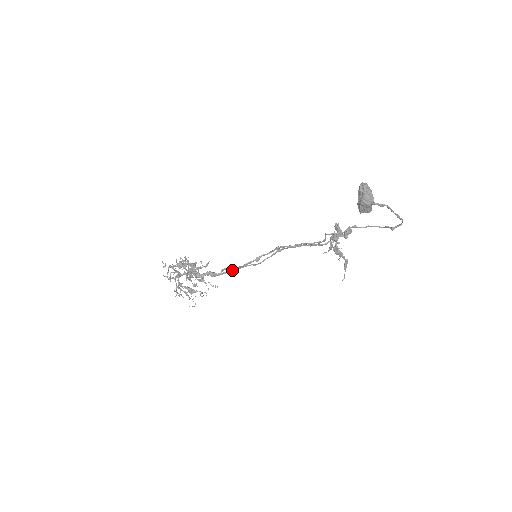
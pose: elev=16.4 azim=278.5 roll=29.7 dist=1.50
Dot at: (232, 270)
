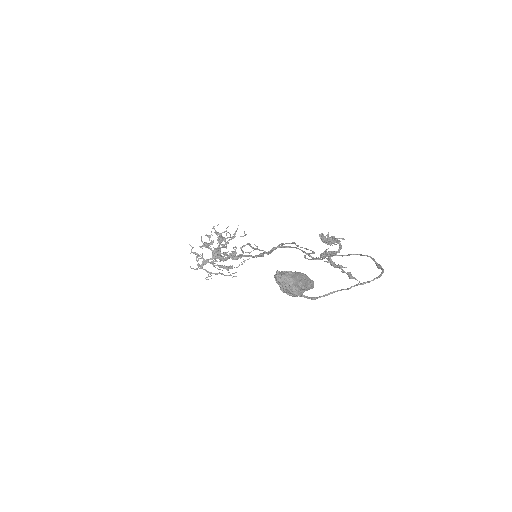
Dot at: (248, 256)
